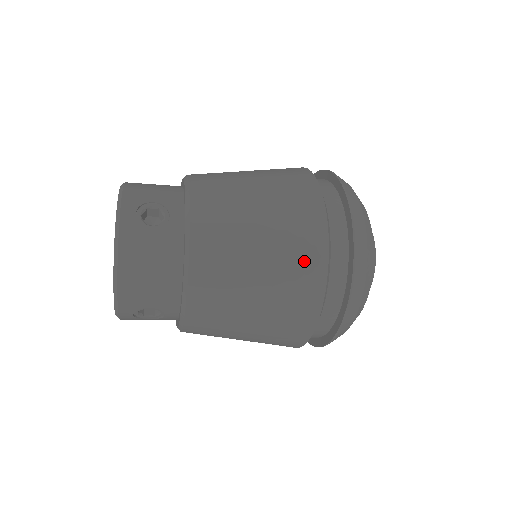
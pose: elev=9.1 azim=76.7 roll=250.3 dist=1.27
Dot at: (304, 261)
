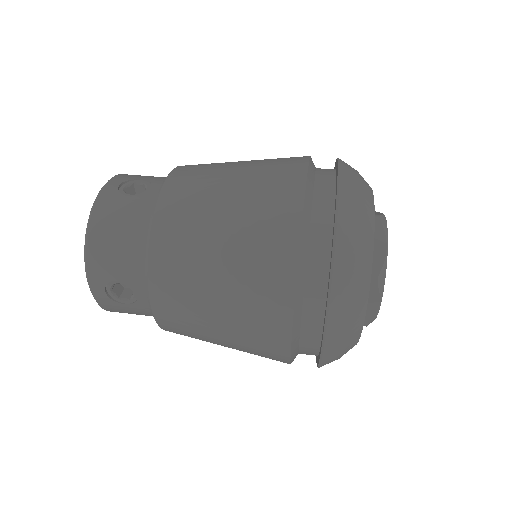
Dot at: (266, 357)
